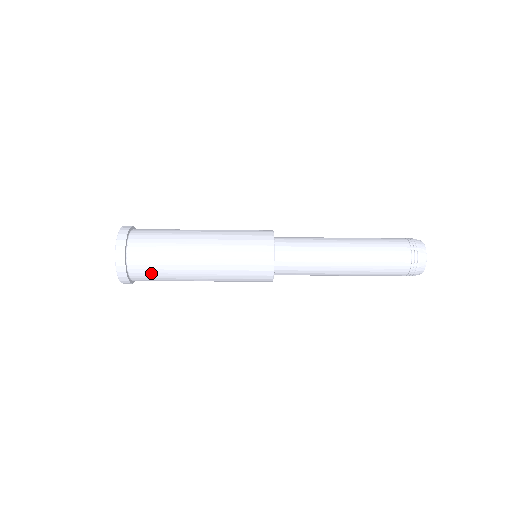
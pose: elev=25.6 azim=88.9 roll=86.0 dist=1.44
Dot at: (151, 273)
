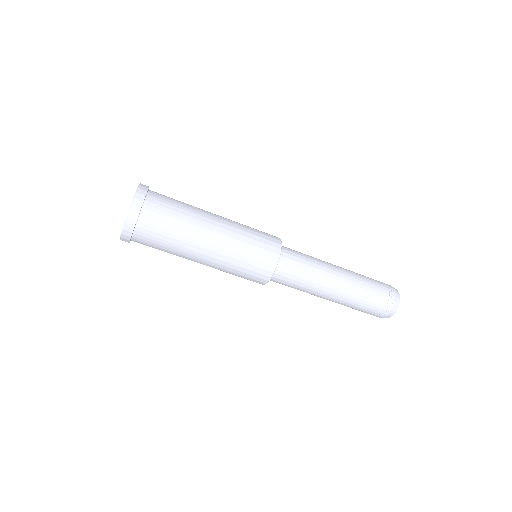
Dot at: (156, 241)
